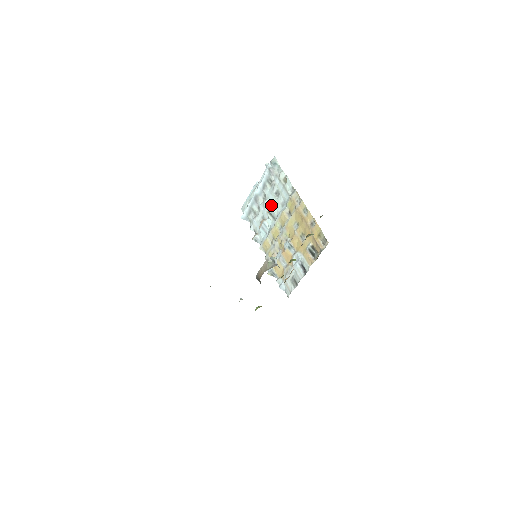
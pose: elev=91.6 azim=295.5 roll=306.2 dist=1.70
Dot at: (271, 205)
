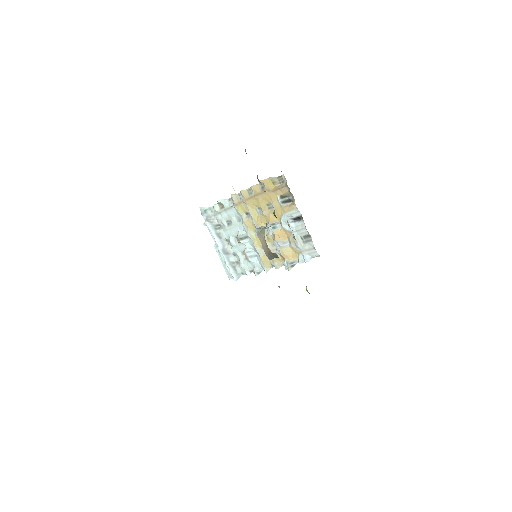
Dot at: (235, 236)
